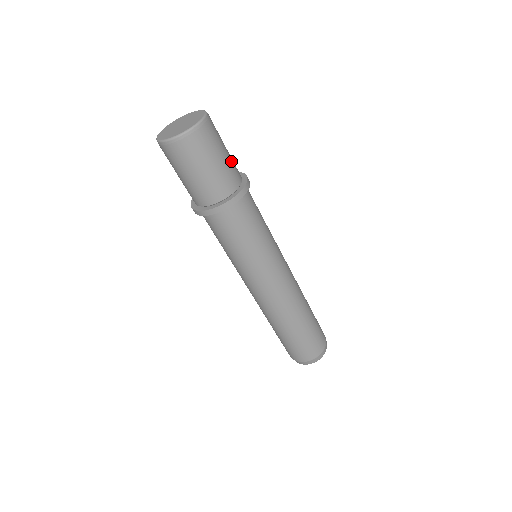
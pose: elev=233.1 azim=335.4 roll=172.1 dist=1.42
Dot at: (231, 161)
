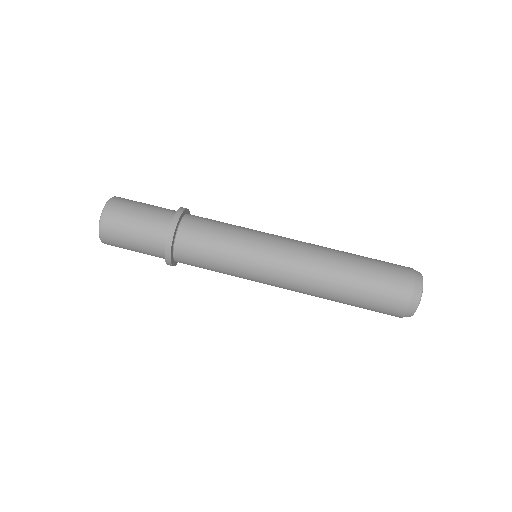
Dot at: (155, 209)
